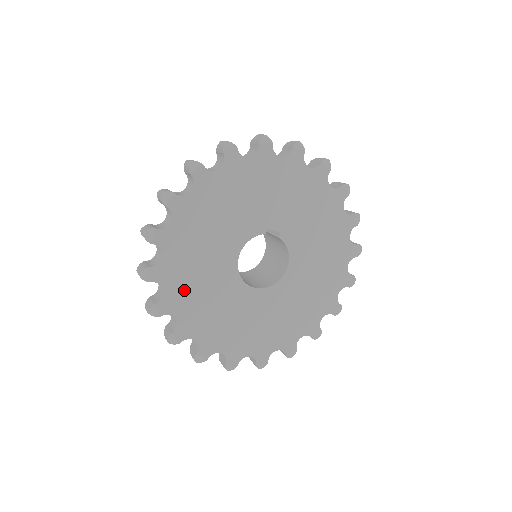
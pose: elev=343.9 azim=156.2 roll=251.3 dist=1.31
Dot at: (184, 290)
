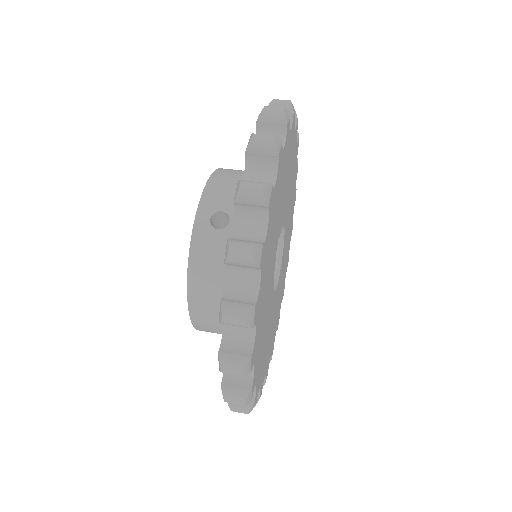
Dot at: (268, 354)
